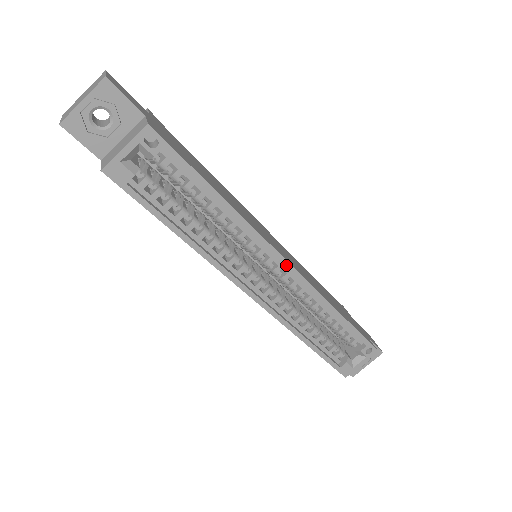
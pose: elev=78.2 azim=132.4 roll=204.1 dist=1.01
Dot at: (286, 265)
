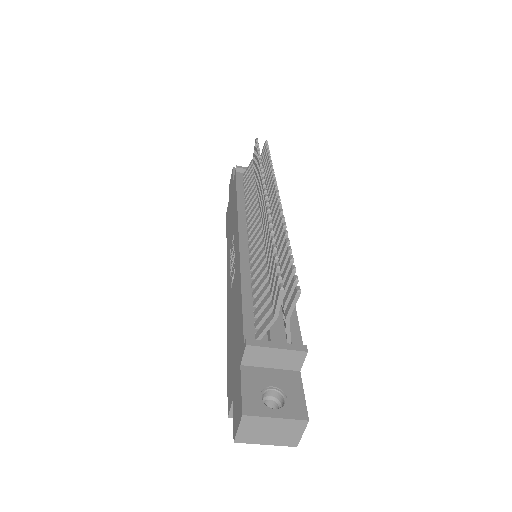
Dot at: occluded
